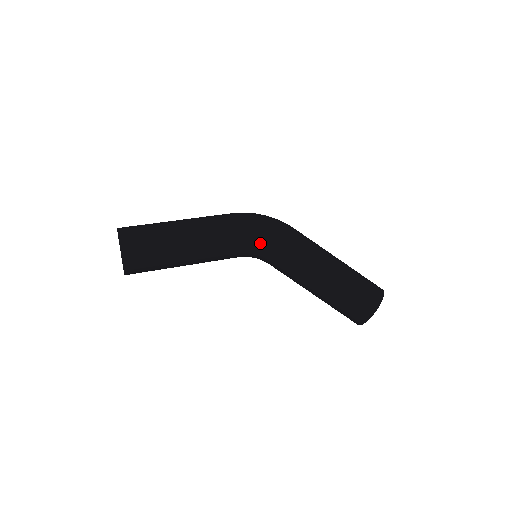
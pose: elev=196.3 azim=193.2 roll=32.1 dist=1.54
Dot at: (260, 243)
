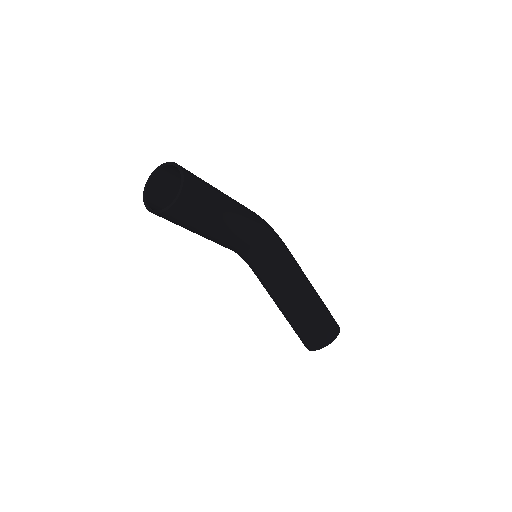
Dot at: (269, 242)
